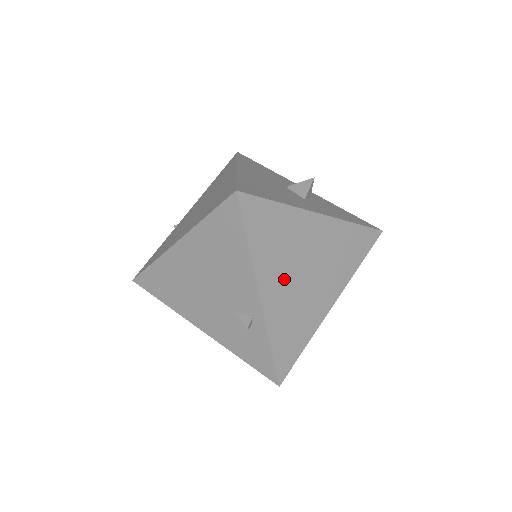
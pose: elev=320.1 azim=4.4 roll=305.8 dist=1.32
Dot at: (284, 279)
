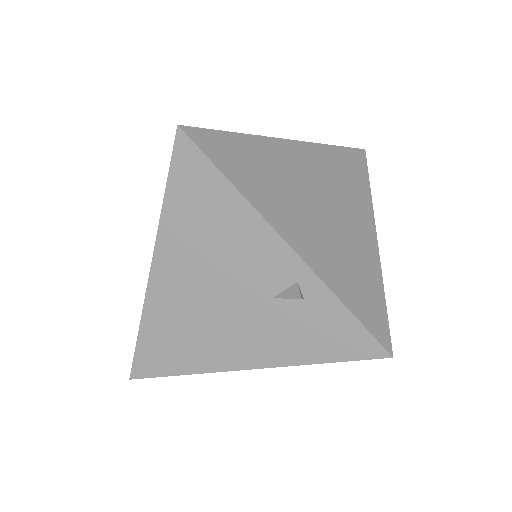
Dot at: (302, 217)
